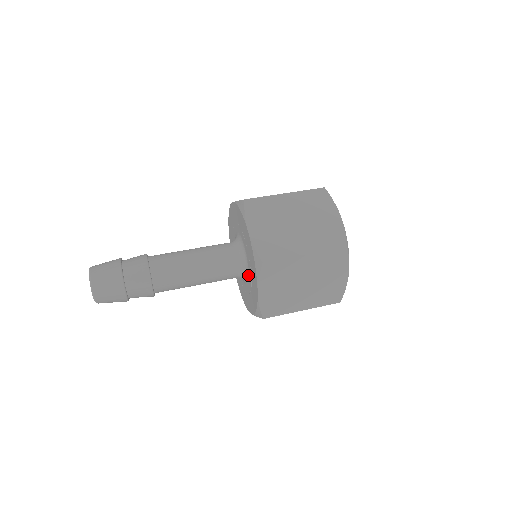
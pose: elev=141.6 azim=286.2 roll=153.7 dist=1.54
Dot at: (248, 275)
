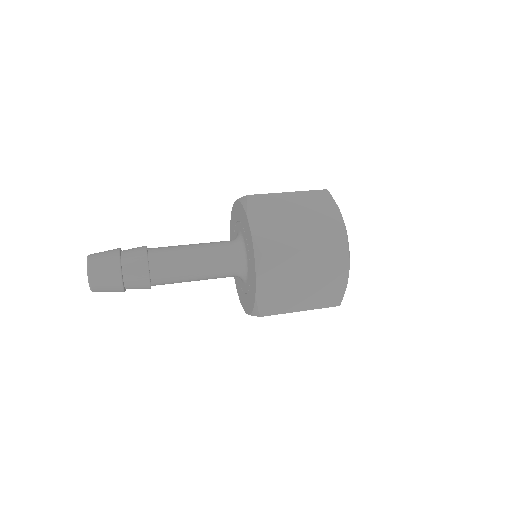
Dot at: (247, 272)
